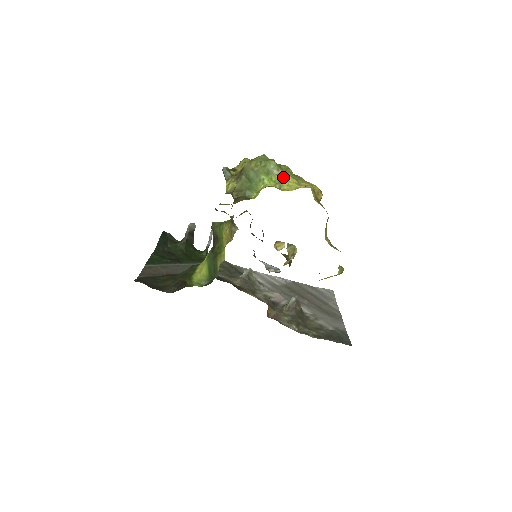
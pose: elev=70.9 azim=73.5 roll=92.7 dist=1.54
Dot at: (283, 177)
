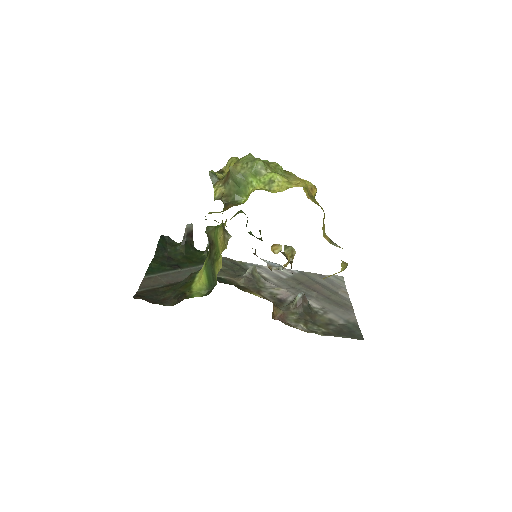
Dot at: (272, 177)
